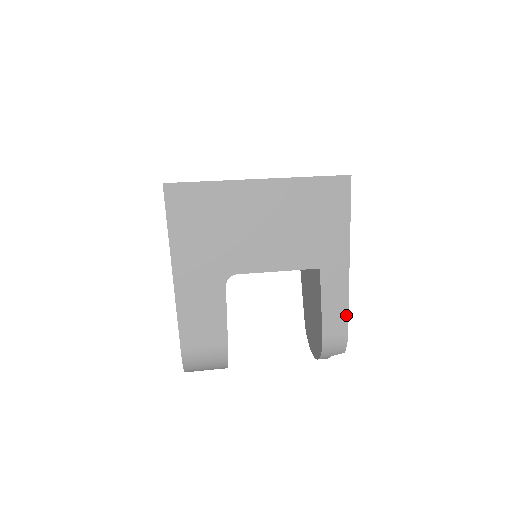
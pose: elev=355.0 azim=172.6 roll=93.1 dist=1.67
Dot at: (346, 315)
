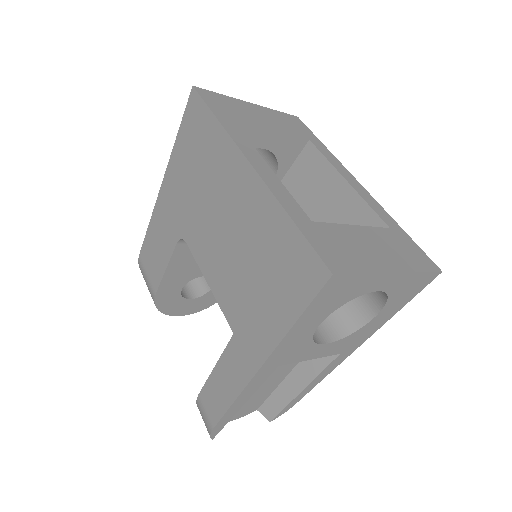
Dot at: (223, 411)
